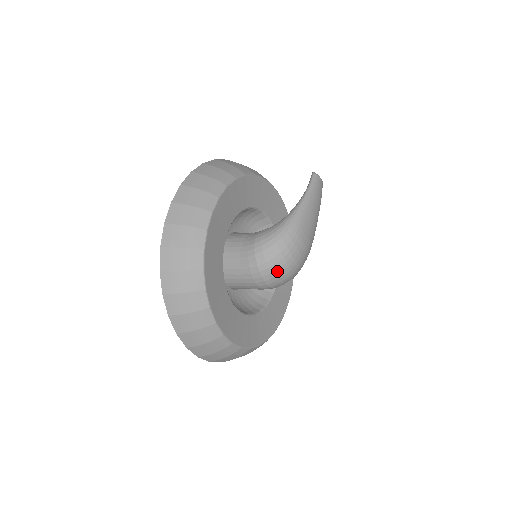
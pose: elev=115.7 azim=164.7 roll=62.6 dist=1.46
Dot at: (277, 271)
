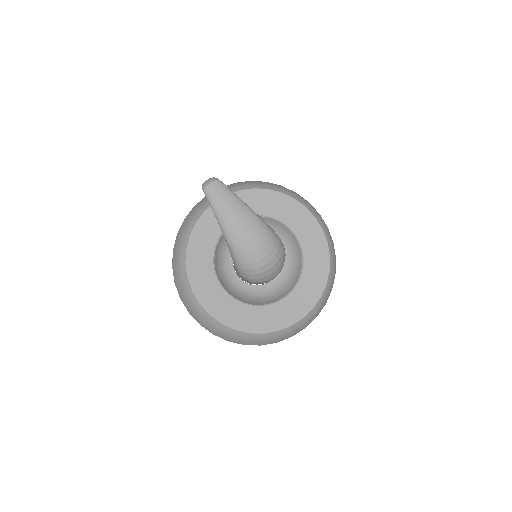
Dot at: (264, 274)
